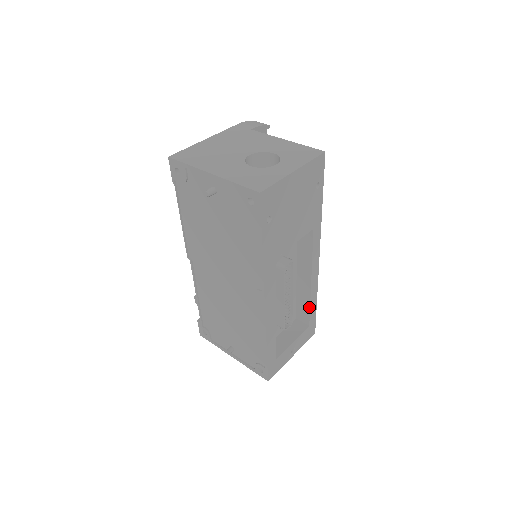
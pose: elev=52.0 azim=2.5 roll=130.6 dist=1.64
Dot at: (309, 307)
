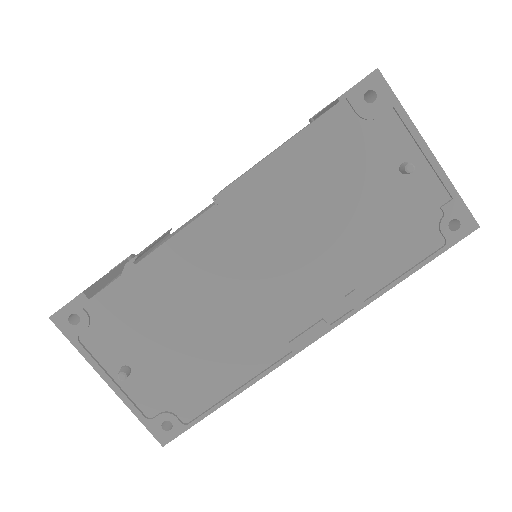
Dot at: occluded
